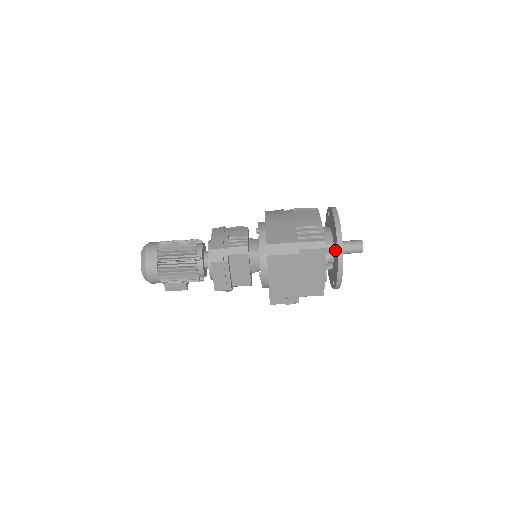
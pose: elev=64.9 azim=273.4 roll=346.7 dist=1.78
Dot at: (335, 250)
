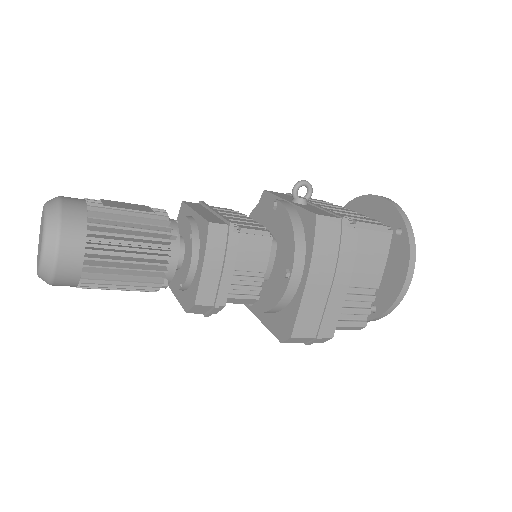
Dot at: occluded
